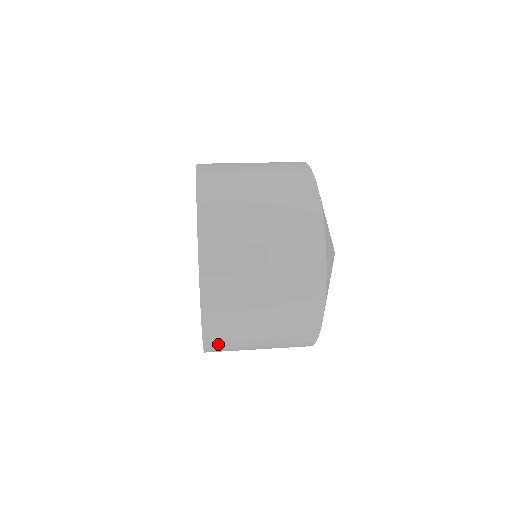
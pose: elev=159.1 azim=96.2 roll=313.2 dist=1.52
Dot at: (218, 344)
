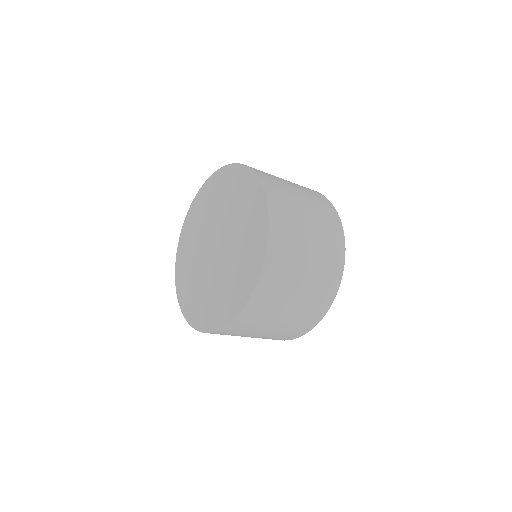
Dot at: (256, 307)
